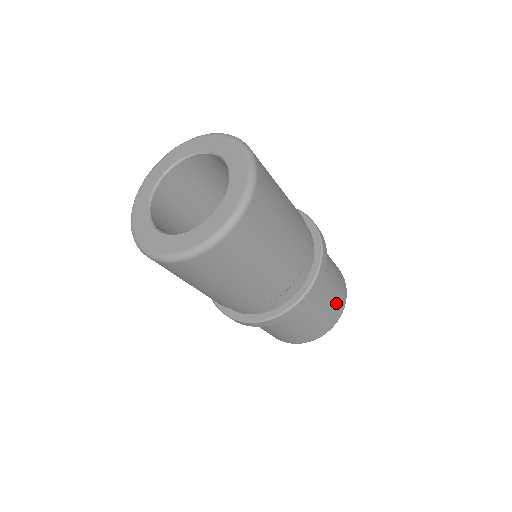
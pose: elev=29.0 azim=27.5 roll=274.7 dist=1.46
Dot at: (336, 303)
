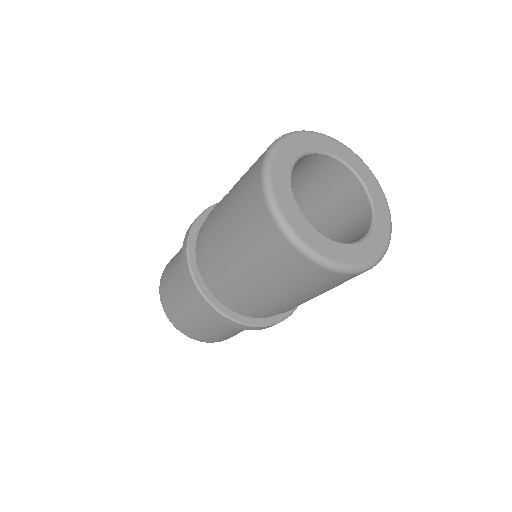
Dot at: occluded
